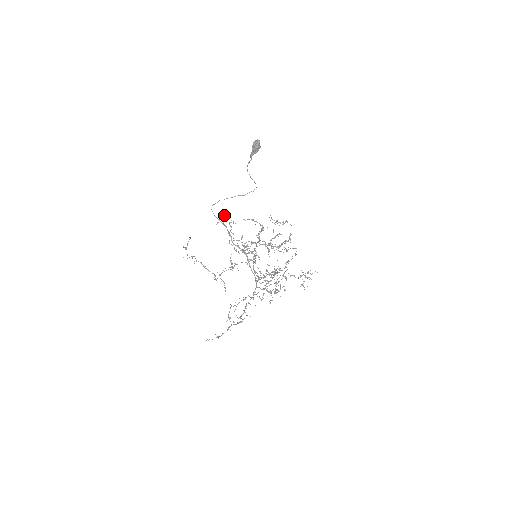
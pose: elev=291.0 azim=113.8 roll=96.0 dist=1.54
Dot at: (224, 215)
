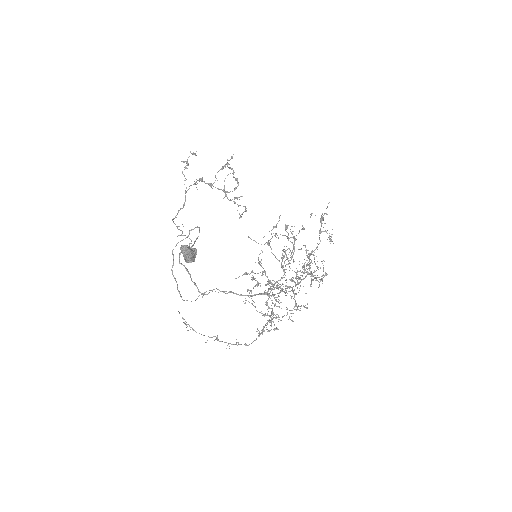
Dot at: (179, 258)
